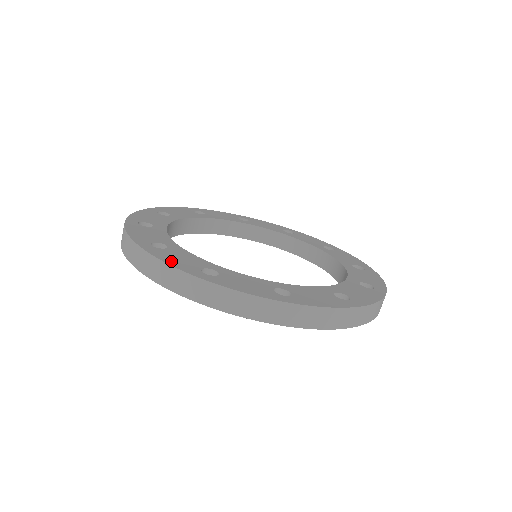
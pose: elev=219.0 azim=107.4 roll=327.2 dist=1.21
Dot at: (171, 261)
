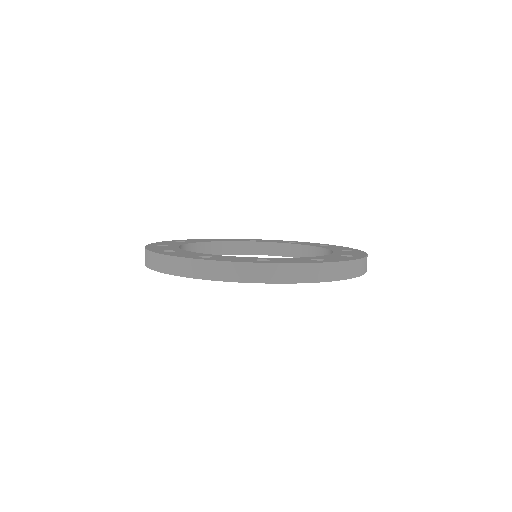
Dot at: (175, 255)
